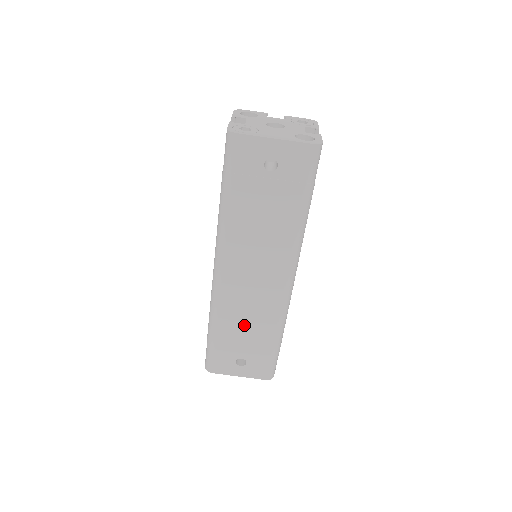
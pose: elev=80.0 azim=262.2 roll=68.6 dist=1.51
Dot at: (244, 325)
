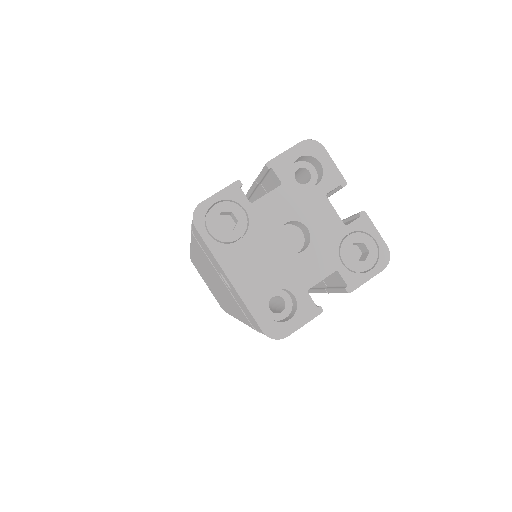
Dot at: (208, 282)
